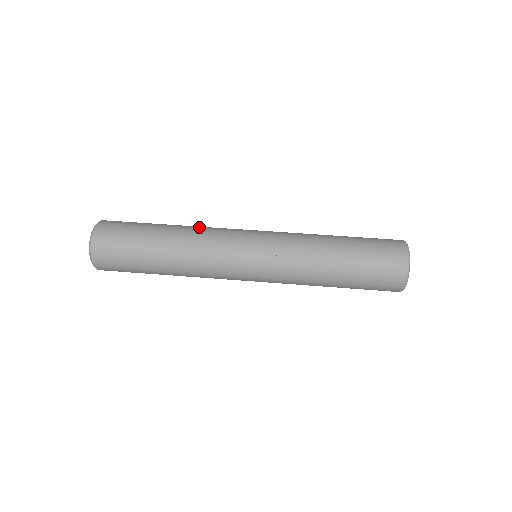
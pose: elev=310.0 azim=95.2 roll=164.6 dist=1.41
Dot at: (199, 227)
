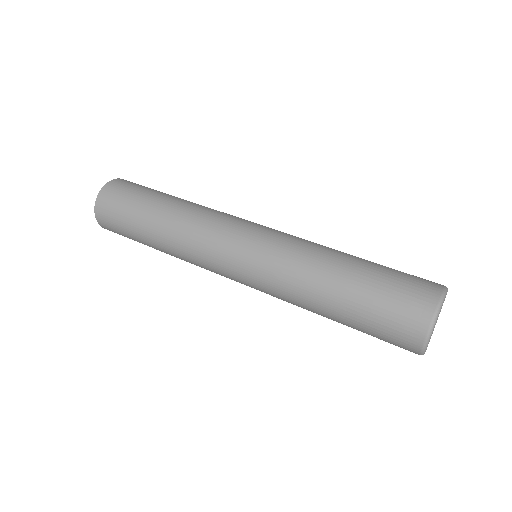
Dot at: occluded
